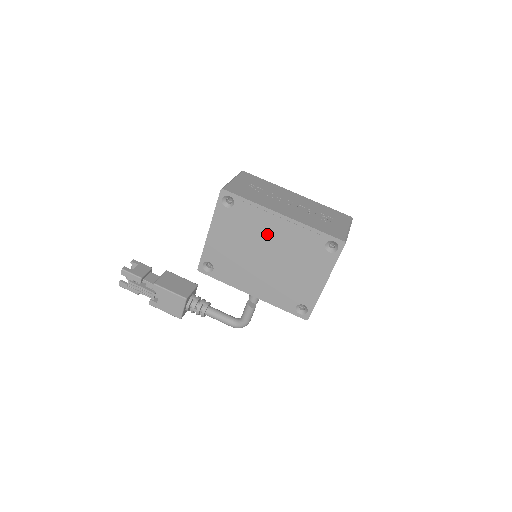
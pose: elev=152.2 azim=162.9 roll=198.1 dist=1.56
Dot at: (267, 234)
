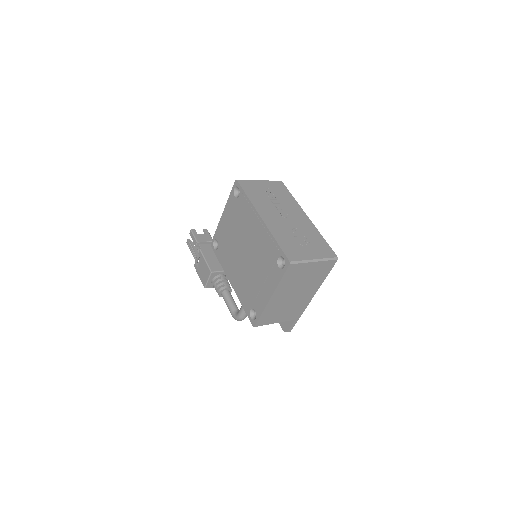
Dot at: (249, 231)
